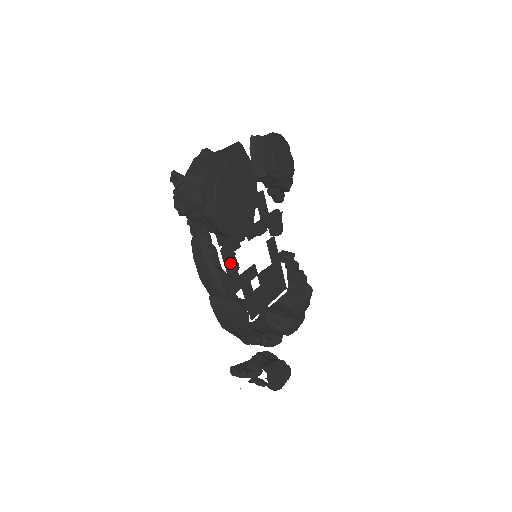
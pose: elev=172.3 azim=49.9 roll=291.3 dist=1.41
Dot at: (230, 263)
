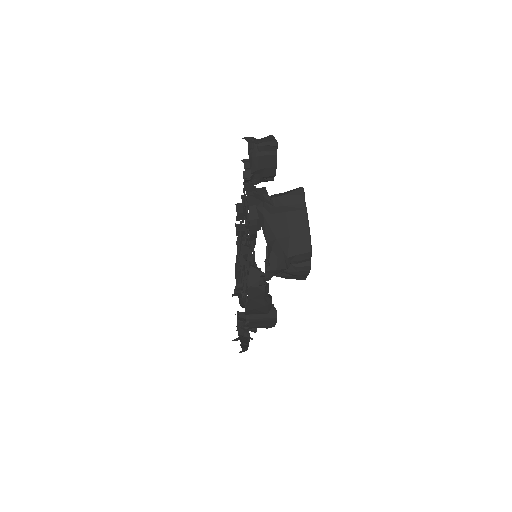
Dot at: occluded
